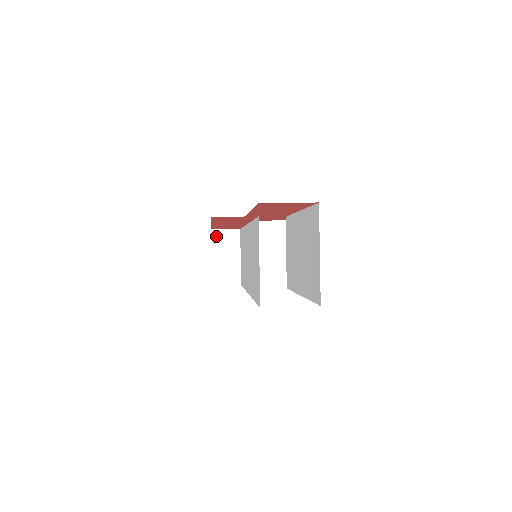
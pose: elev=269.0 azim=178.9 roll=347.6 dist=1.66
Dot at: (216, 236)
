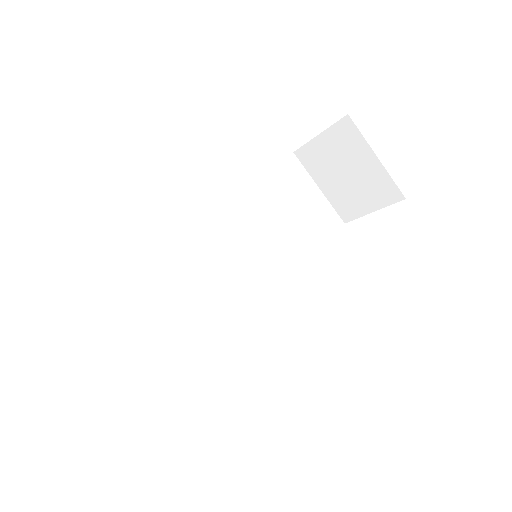
Dot at: occluded
